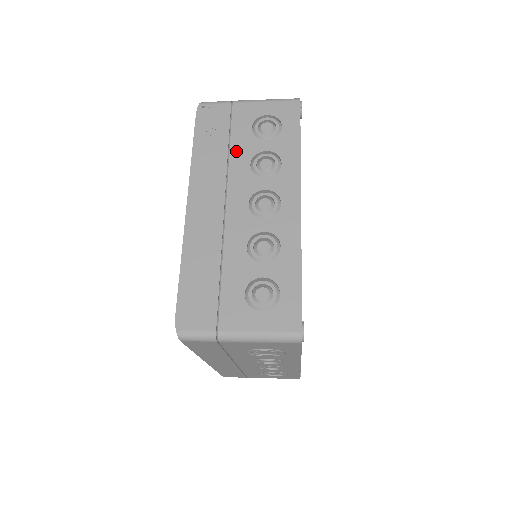
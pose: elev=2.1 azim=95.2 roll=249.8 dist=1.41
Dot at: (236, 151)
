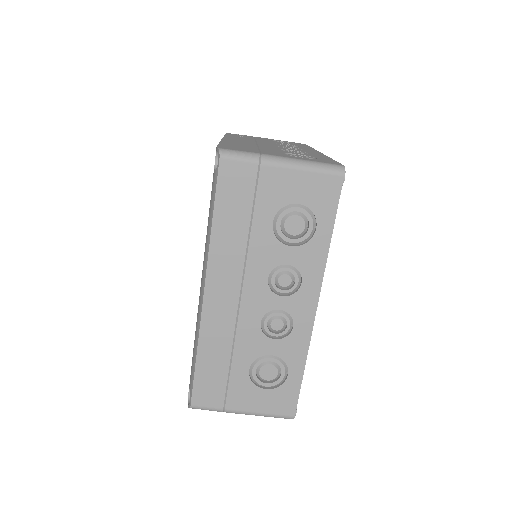
Dot at: (261, 140)
